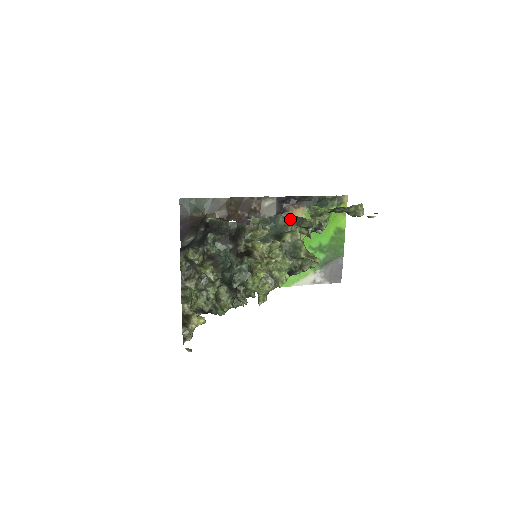
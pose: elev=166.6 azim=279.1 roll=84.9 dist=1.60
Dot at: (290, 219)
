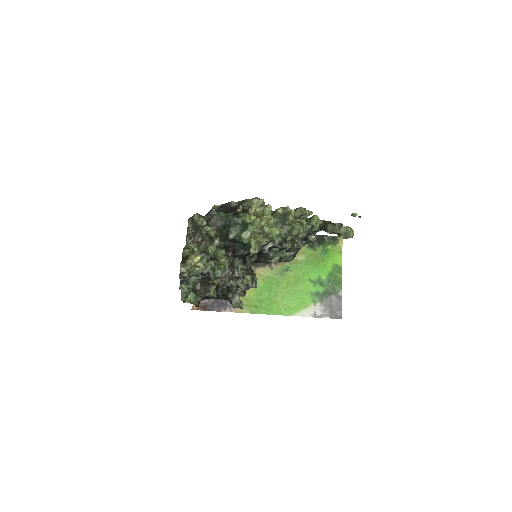
Dot at: occluded
